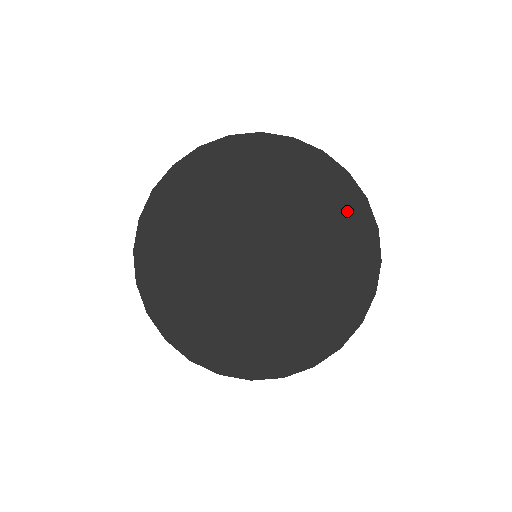
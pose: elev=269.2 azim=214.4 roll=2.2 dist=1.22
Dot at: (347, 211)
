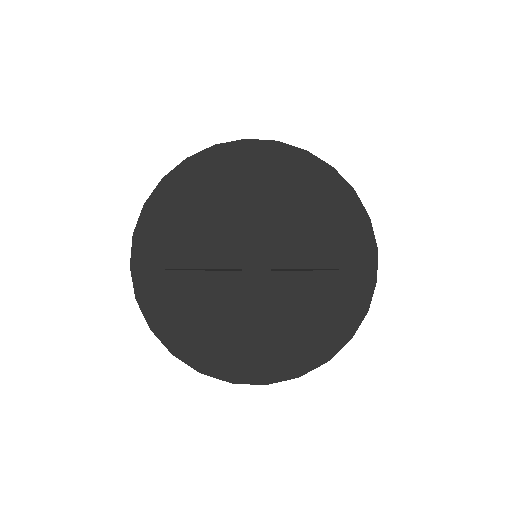
Dot at: (346, 303)
